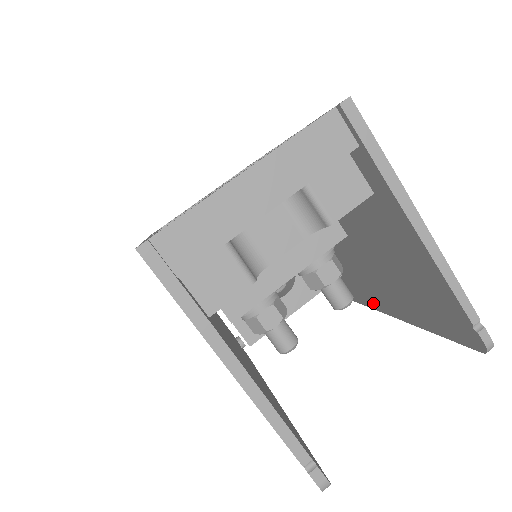
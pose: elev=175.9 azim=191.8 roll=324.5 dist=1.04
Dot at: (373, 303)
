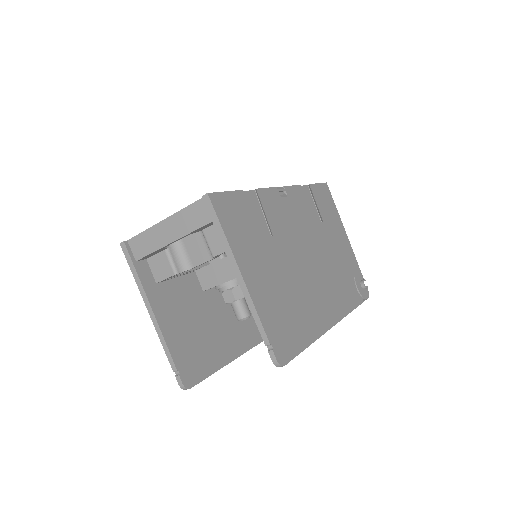
Dot at: occluded
